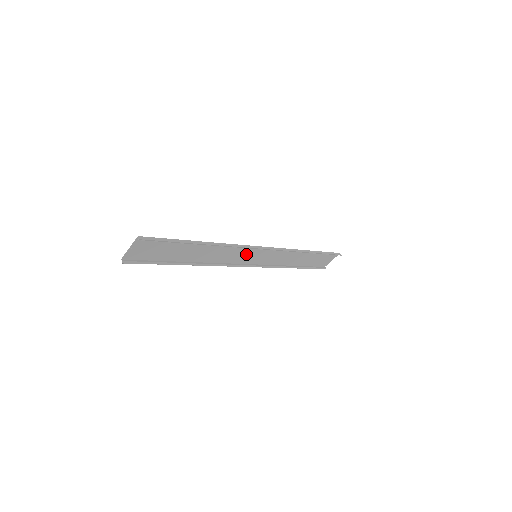
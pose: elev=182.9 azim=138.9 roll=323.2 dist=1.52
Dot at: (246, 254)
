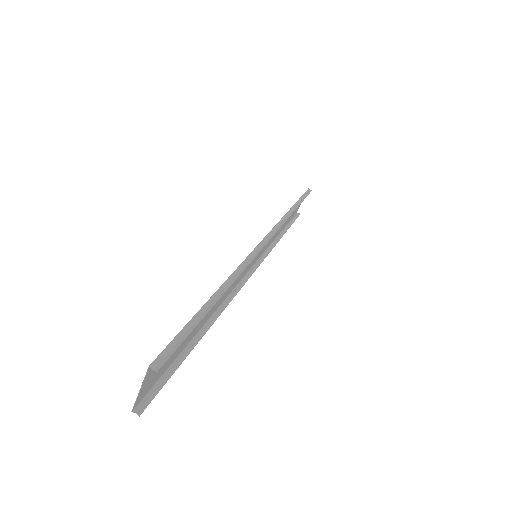
Dot at: occluded
